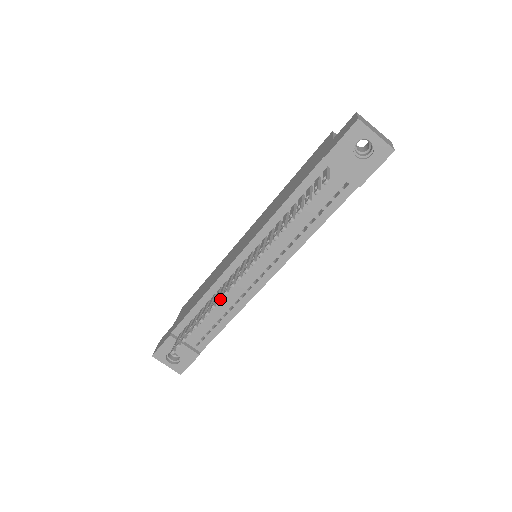
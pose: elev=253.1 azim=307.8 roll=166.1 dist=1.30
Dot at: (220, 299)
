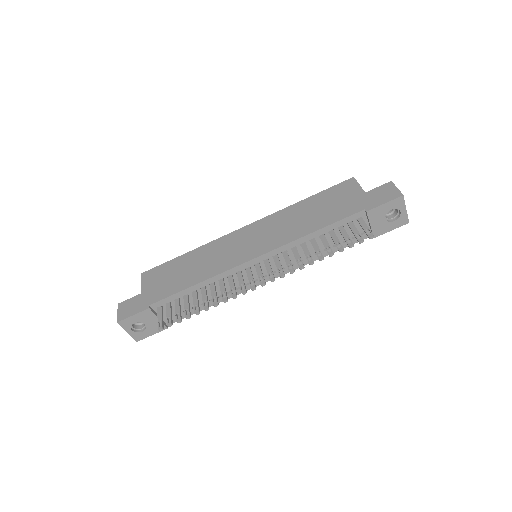
Dot at: occluded
